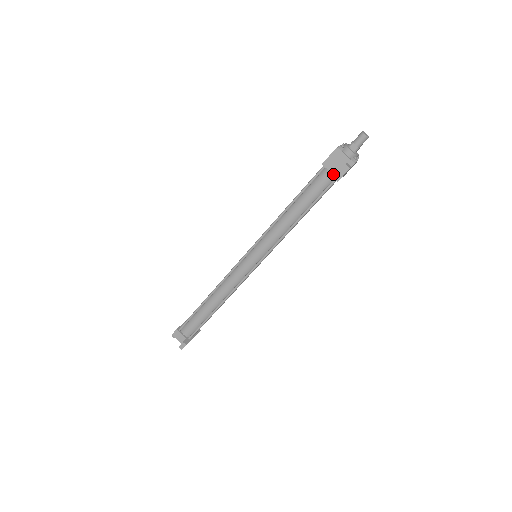
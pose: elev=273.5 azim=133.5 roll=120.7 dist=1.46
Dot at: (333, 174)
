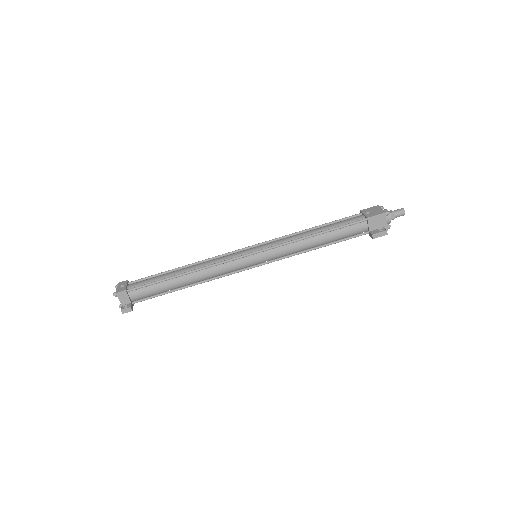
Dot at: (369, 229)
